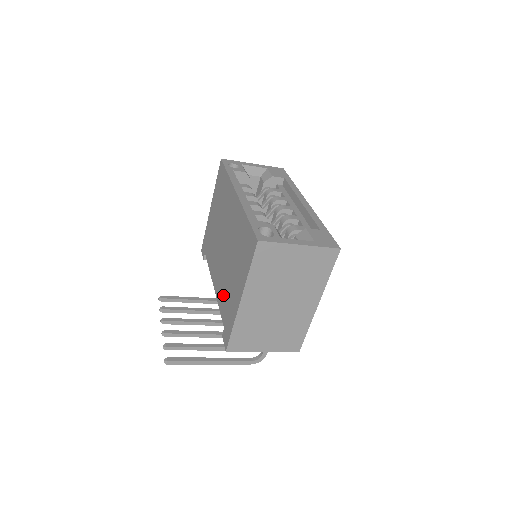
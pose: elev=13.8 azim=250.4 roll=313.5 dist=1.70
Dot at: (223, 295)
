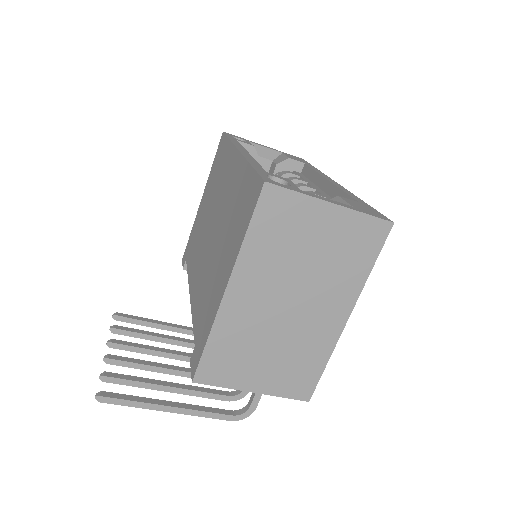
Dot at: (200, 298)
